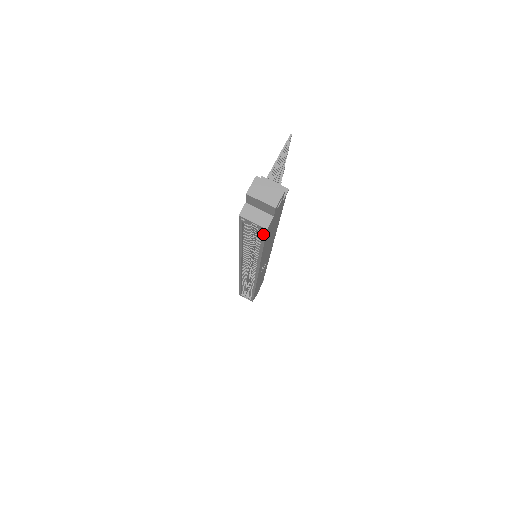
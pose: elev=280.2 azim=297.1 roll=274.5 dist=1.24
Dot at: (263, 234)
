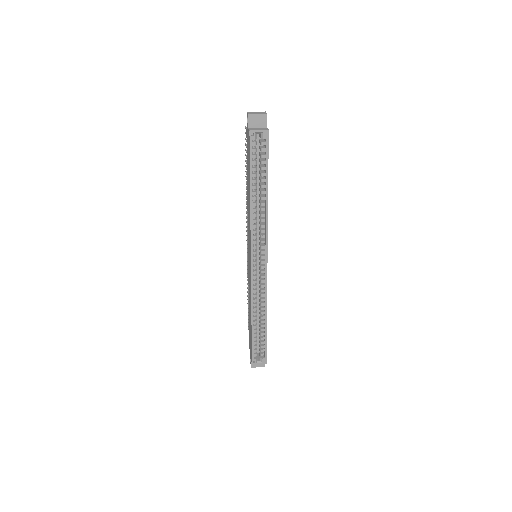
Dot at: (267, 143)
